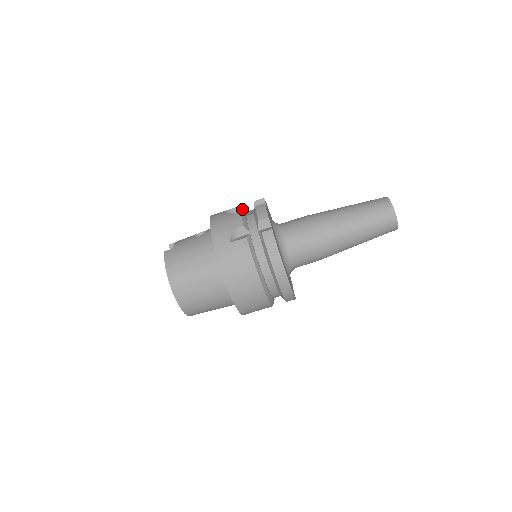
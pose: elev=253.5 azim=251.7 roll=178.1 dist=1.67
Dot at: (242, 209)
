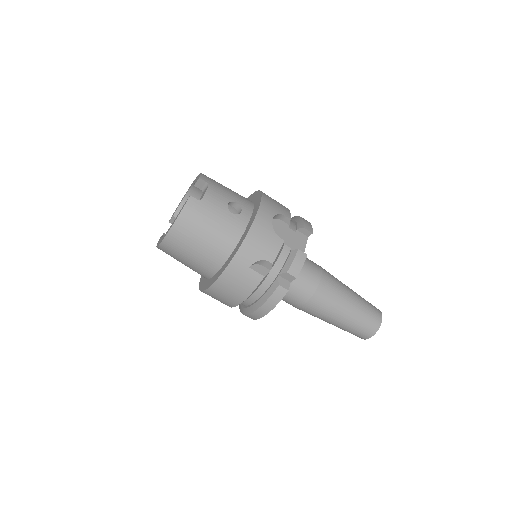
Dot at: (288, 221)
